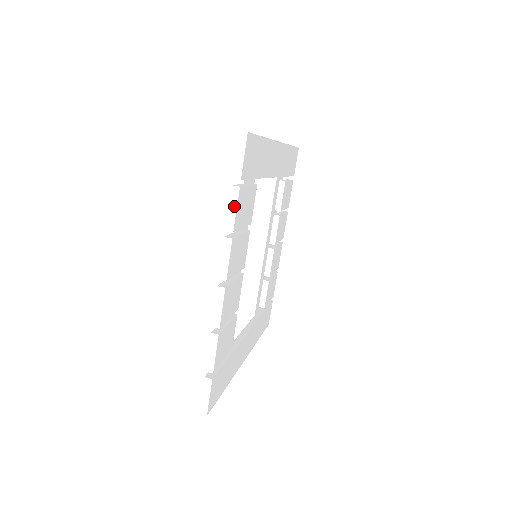
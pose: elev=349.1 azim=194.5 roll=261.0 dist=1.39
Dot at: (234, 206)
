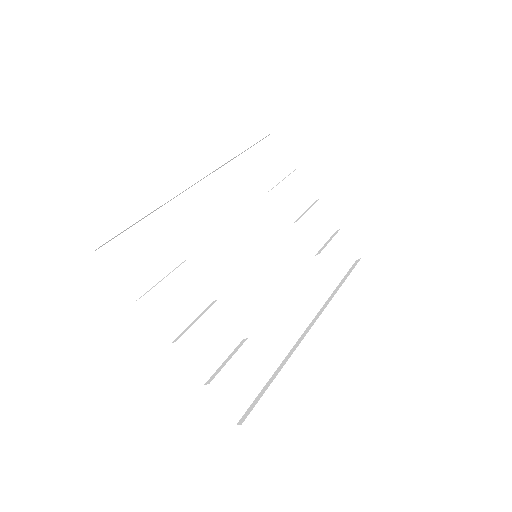
Dot at: (116, 272)
